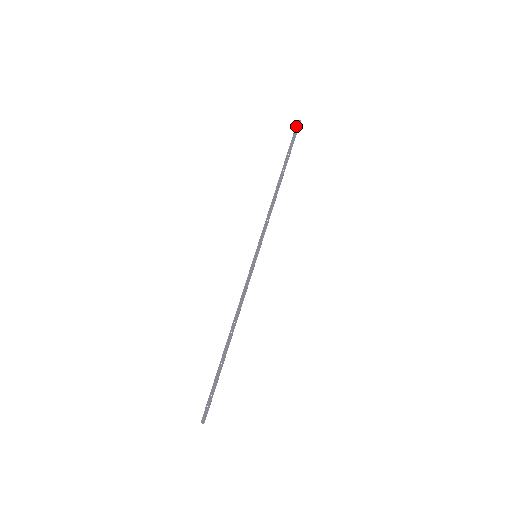
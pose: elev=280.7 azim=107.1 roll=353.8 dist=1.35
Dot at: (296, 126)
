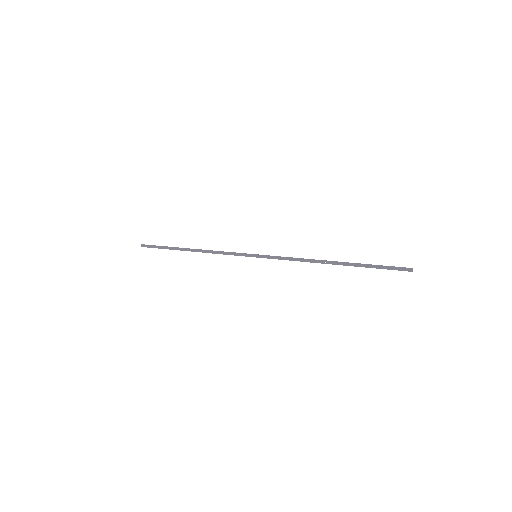
Dot at: (403, 268)
